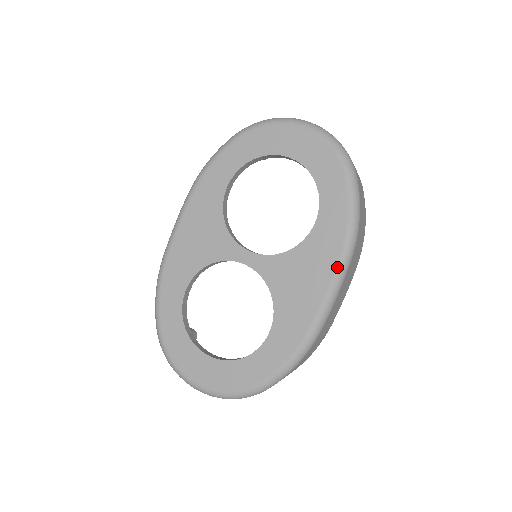
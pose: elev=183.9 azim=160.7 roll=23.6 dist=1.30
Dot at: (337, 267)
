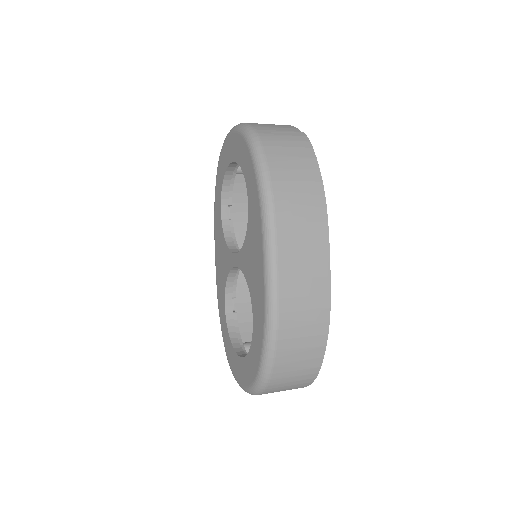
Dot at: (262, 233)
